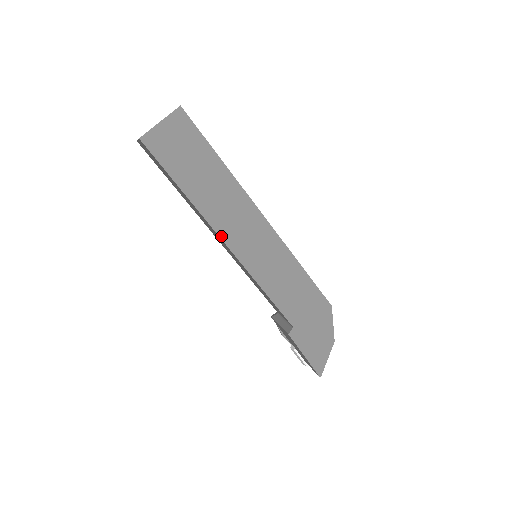
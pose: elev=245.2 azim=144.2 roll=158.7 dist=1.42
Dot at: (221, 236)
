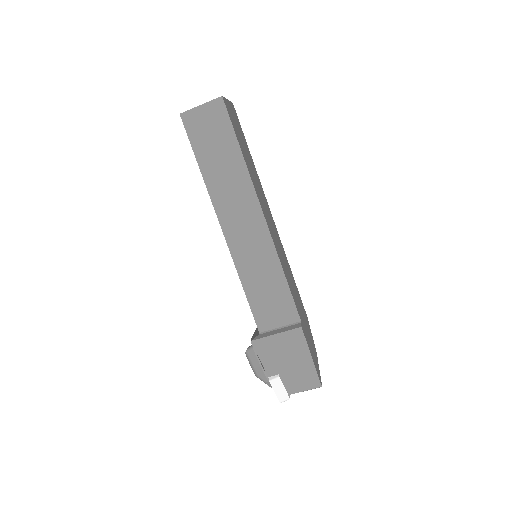
Dot at: (261, 207)
